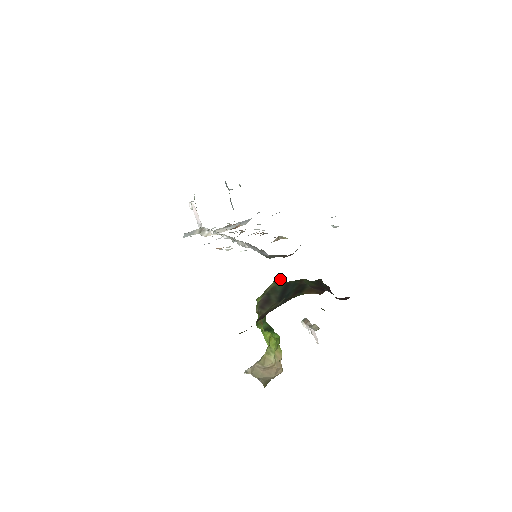
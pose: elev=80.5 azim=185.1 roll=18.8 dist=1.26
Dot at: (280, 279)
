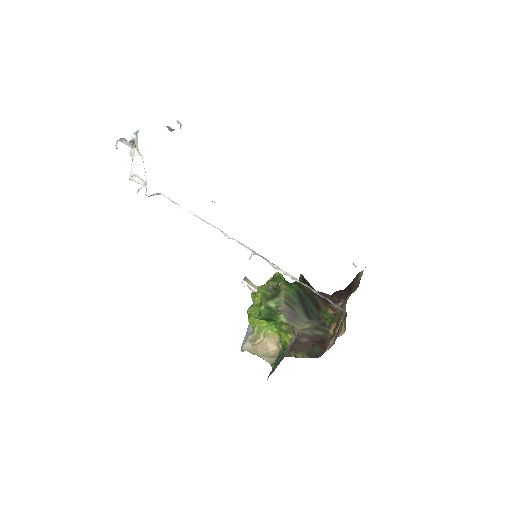
Dot at: (284, 283)
